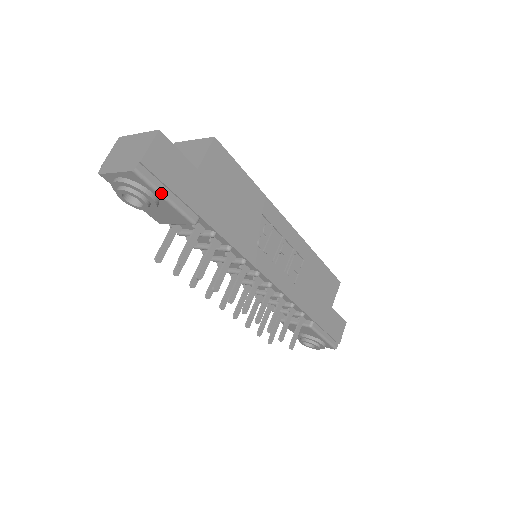
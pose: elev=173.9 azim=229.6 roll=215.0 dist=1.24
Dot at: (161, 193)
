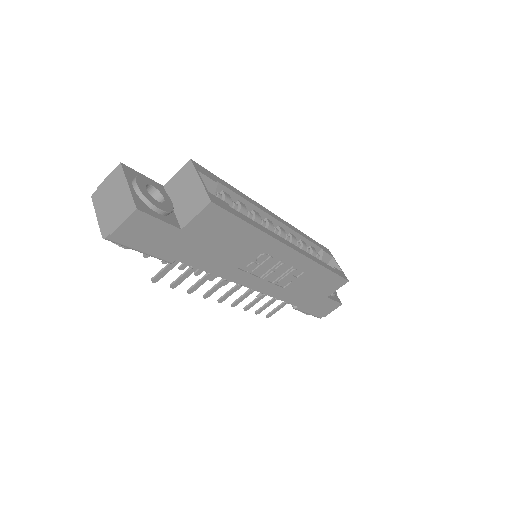
Dot at: (134, 249)
